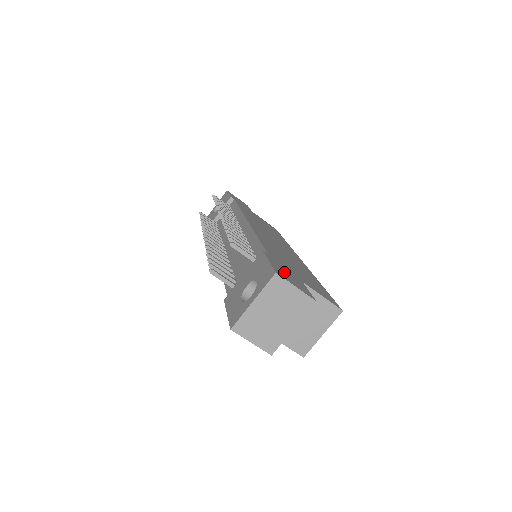
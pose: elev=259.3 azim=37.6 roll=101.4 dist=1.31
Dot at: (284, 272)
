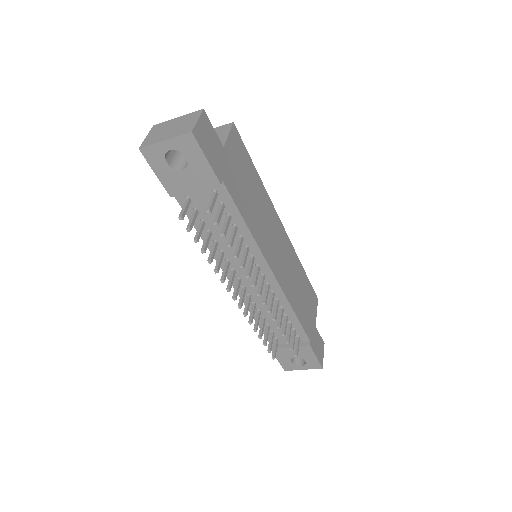
Dot at: (318, 349)
